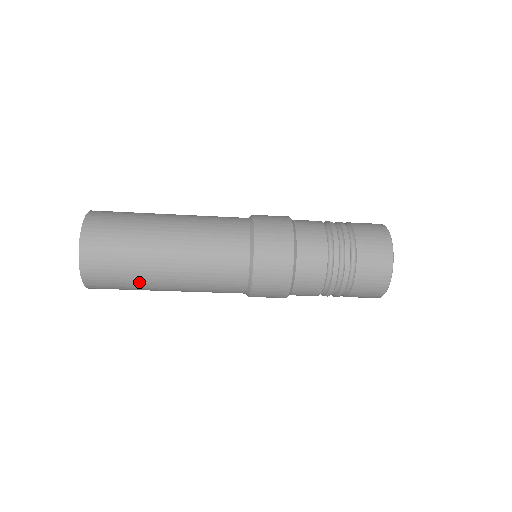
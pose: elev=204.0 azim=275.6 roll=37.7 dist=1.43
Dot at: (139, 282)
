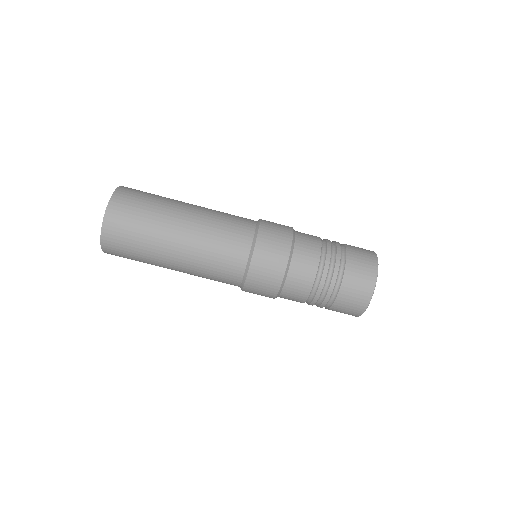
Dot at: (159, 212)
